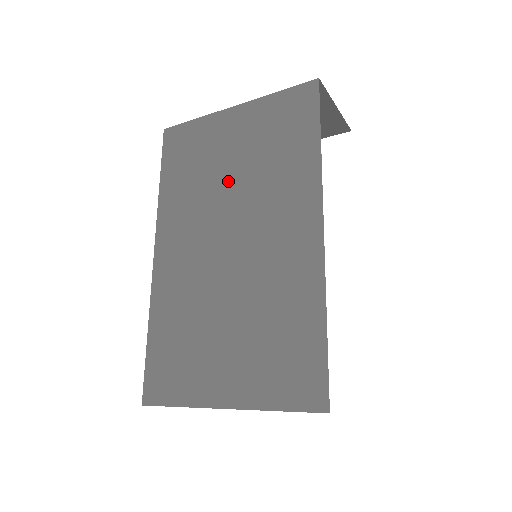
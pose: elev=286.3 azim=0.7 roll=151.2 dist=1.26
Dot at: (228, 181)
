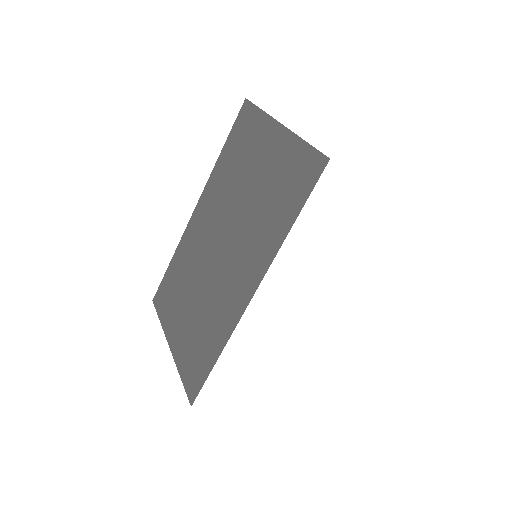
Dot at: (243, 195)
